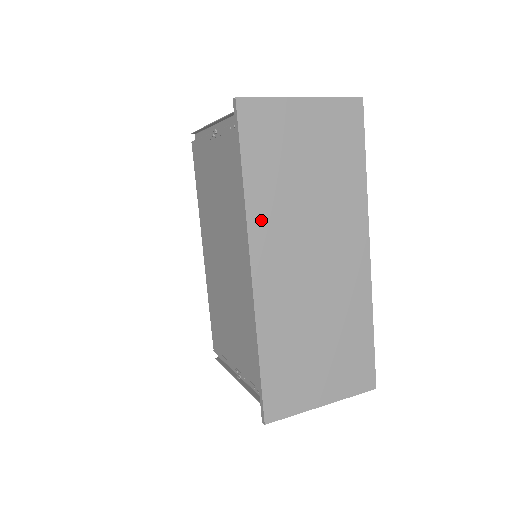
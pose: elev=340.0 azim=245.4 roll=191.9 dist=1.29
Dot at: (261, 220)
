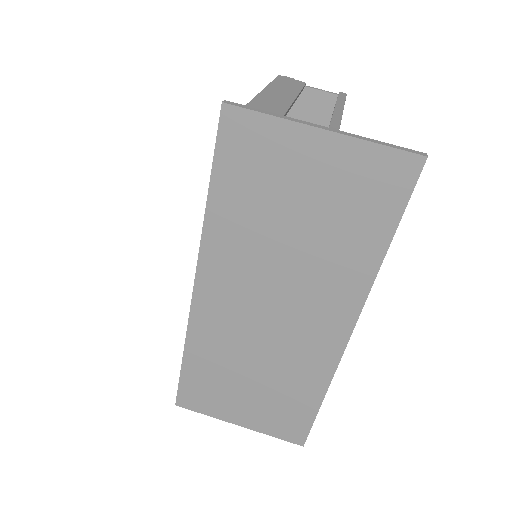
Dot at: (218, 247)
